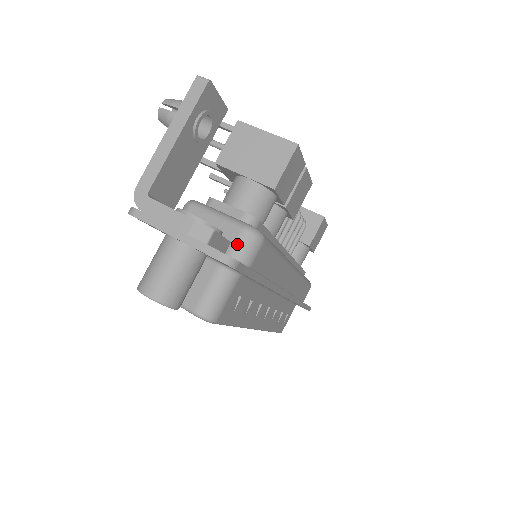
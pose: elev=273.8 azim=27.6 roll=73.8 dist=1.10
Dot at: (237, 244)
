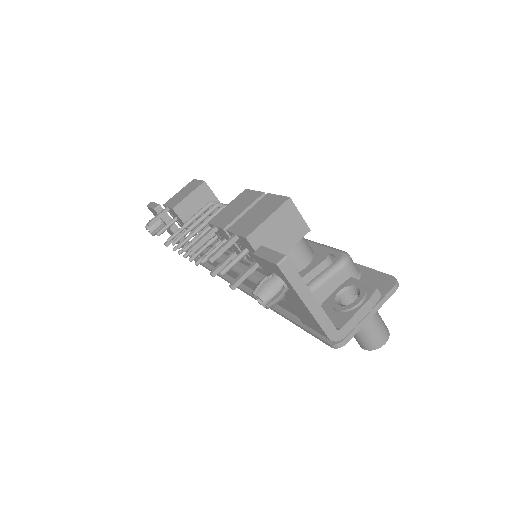
Dot at: (352, 273)
